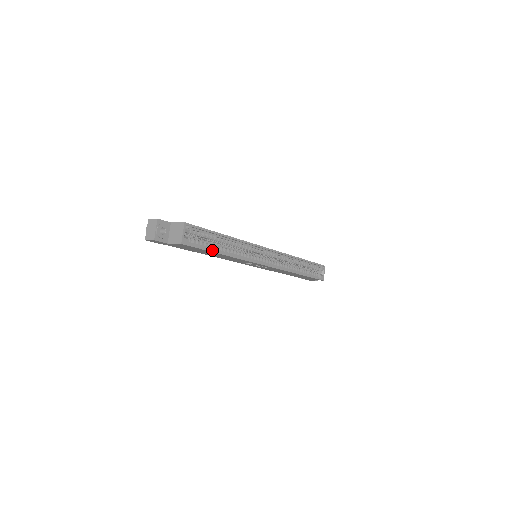
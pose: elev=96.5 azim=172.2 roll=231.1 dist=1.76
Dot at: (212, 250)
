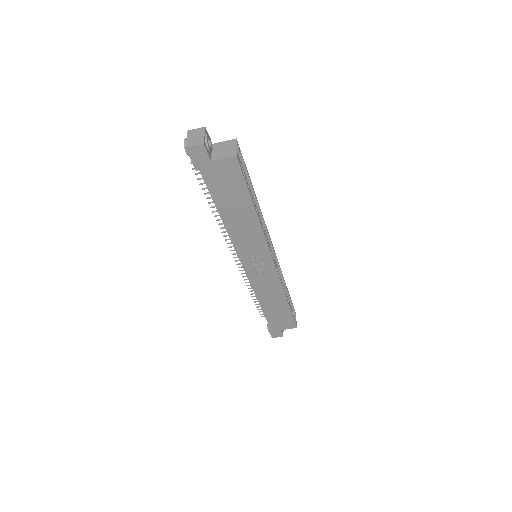
Dot at: (250, 194)
